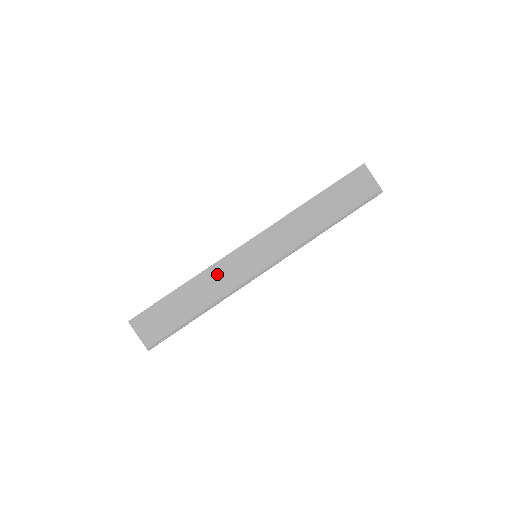
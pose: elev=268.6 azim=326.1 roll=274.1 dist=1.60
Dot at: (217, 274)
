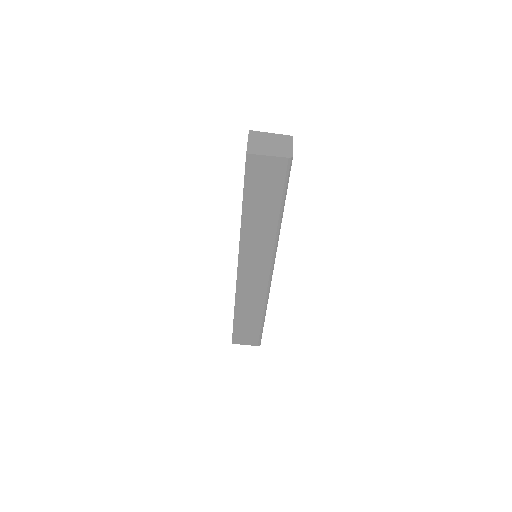
Dot at: (245, 299)
